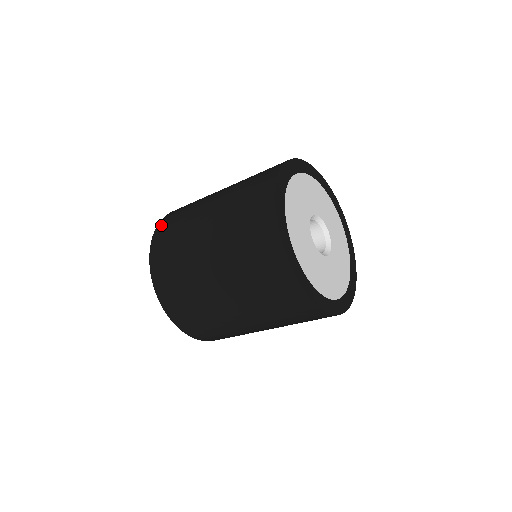
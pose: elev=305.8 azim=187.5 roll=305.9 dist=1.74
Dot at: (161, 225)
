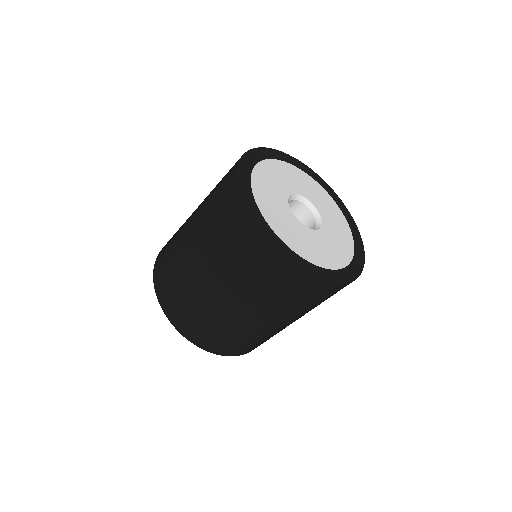
Dot at: (187, 334)
